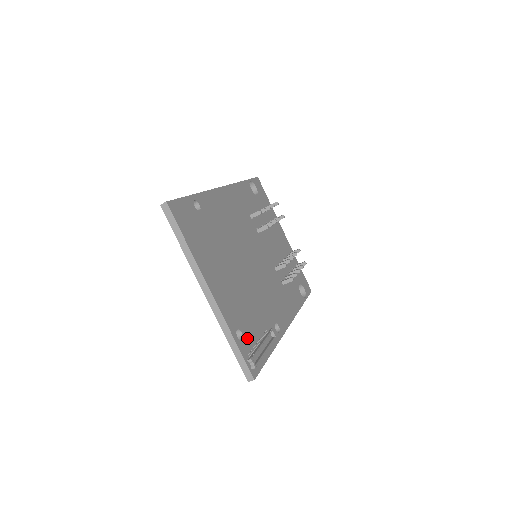
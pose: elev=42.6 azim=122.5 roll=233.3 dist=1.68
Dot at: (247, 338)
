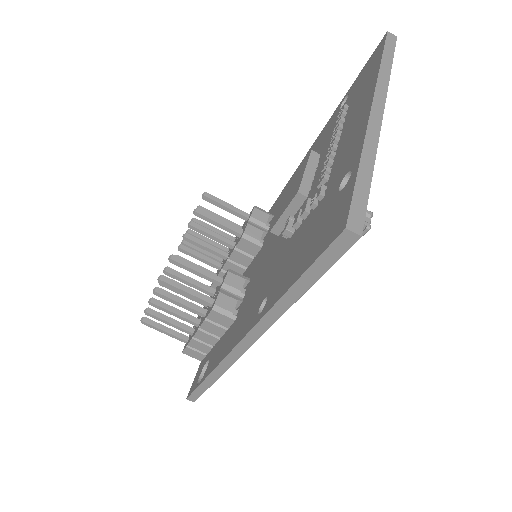
Dot at: occluded
